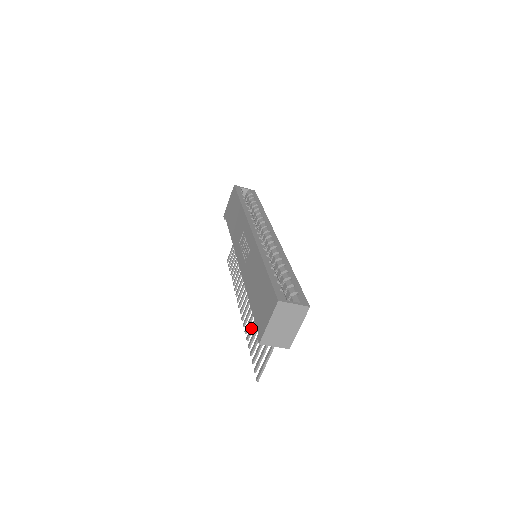
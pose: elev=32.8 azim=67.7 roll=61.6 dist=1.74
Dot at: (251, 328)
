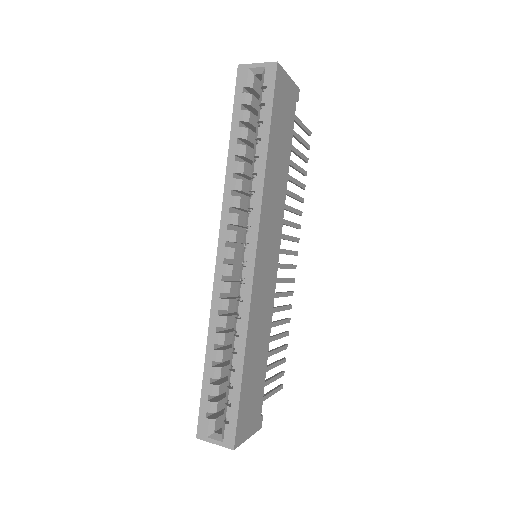
Dot at: occluded
